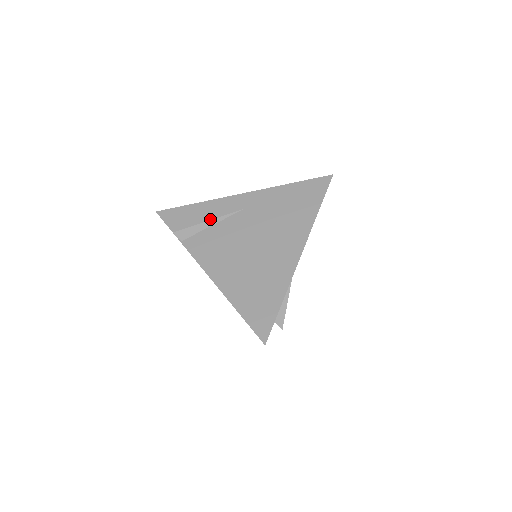
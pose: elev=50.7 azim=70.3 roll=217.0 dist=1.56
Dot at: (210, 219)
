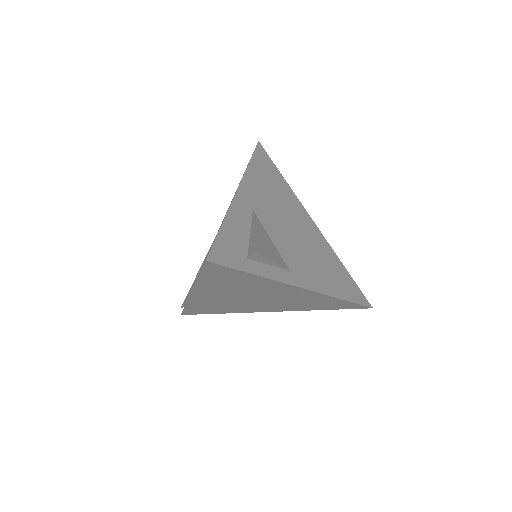
Dot at: occluded
